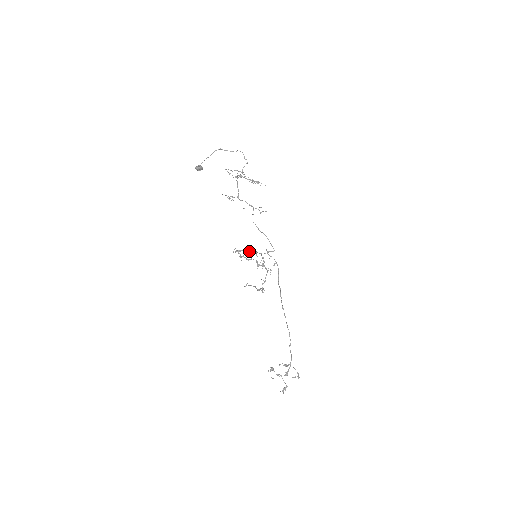
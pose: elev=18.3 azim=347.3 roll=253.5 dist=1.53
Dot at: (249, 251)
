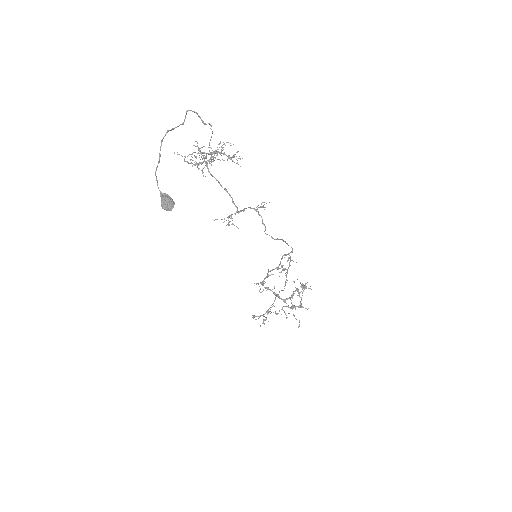
Dot at: (269, 271)
